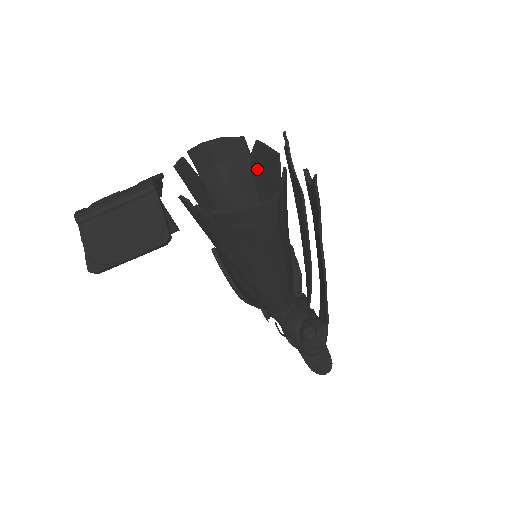
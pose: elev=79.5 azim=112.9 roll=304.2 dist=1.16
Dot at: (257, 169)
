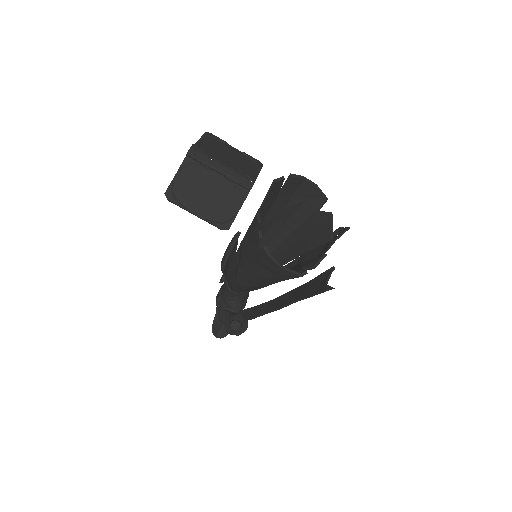
Dot at: (313, 222)
